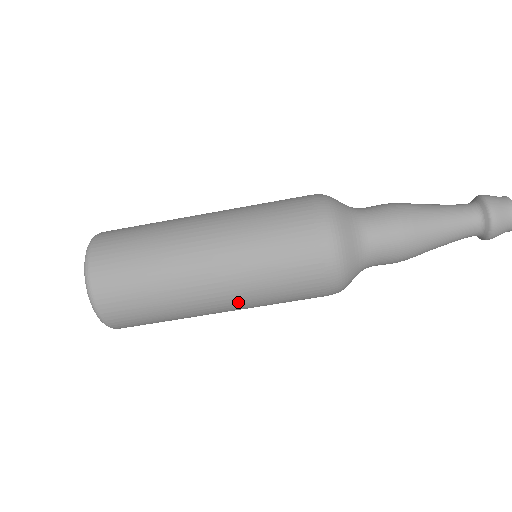
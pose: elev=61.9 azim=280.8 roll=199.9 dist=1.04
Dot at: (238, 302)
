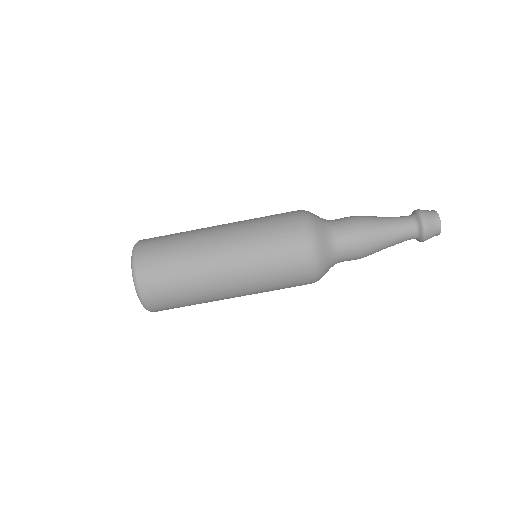
Dot at: (235, 247)
